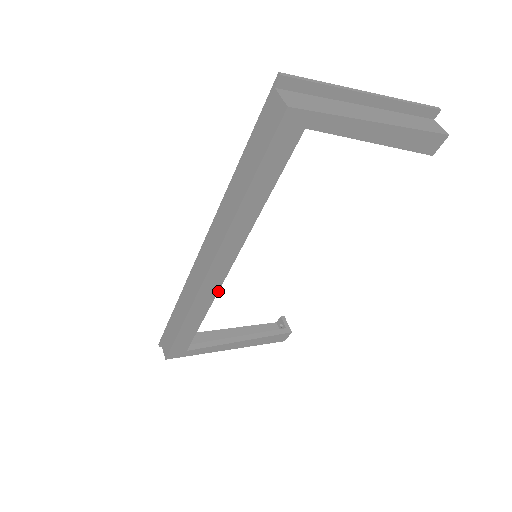
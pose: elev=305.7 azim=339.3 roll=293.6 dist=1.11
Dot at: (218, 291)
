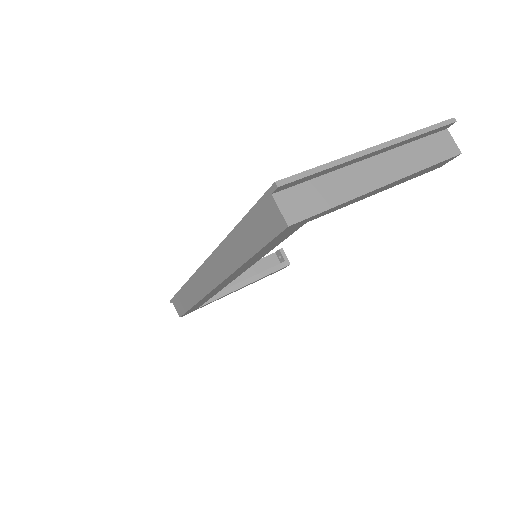
Dot at: occluded
